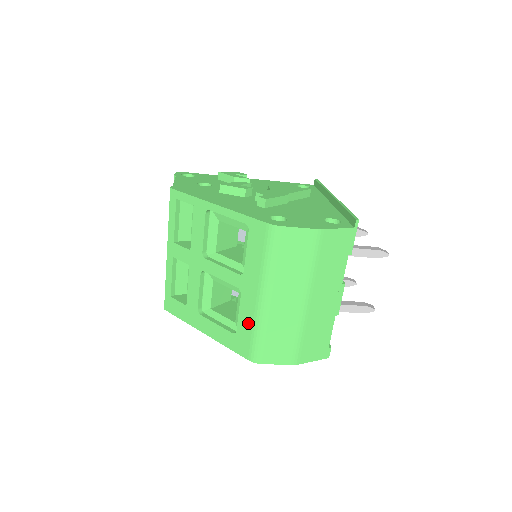
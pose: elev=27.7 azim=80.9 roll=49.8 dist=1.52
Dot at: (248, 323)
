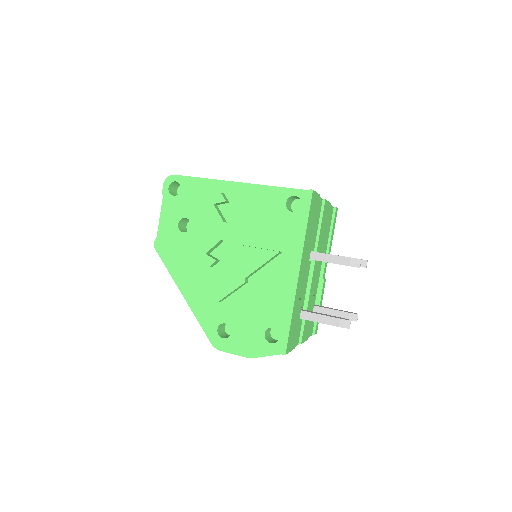
Dot at: occluded
